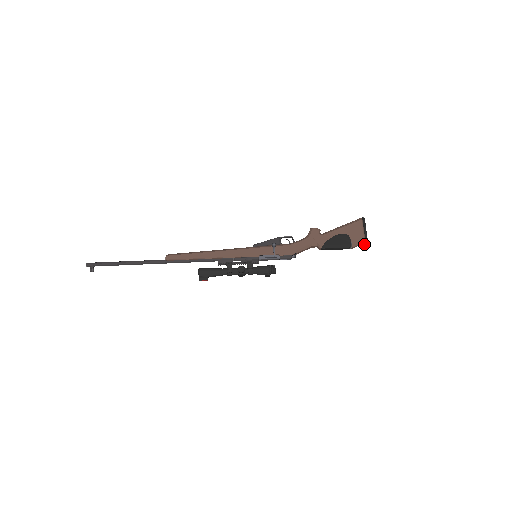
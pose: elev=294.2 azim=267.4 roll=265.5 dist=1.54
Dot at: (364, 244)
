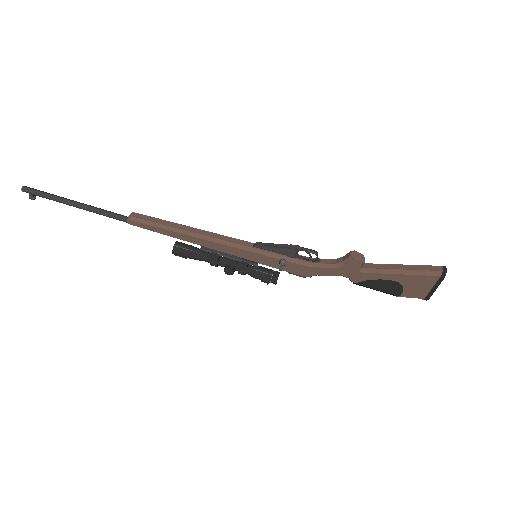
Dot at: occluded
